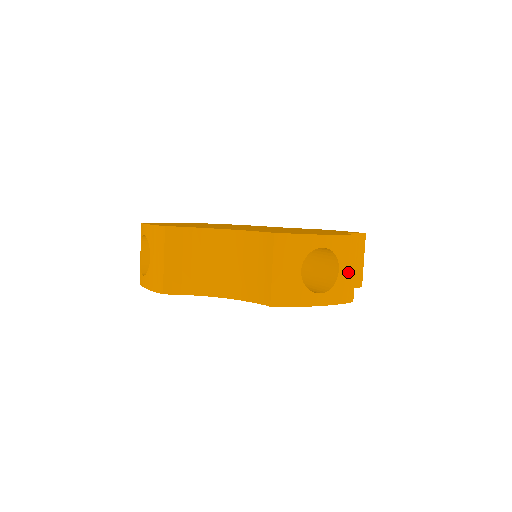
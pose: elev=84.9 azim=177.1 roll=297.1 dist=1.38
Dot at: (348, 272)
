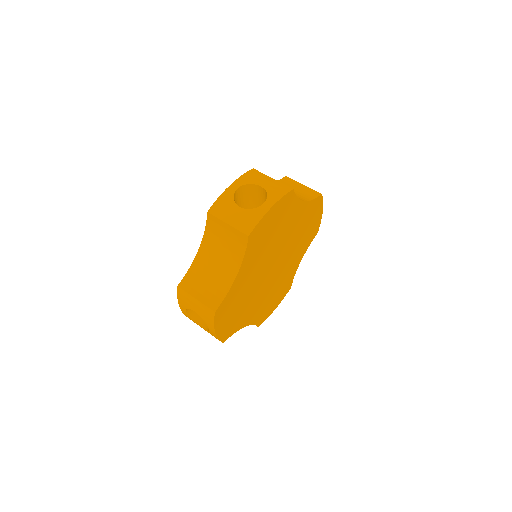
Dot at: (269, 183)
